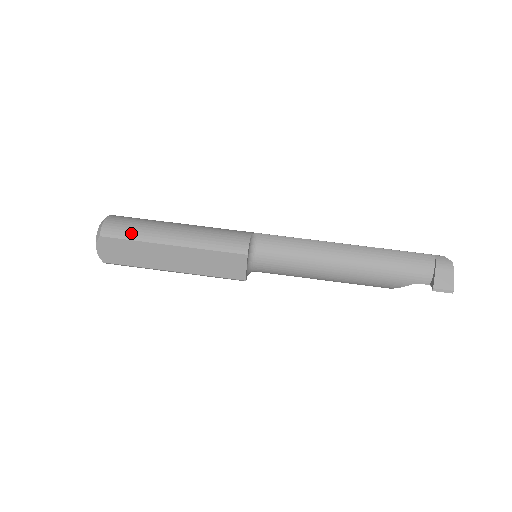
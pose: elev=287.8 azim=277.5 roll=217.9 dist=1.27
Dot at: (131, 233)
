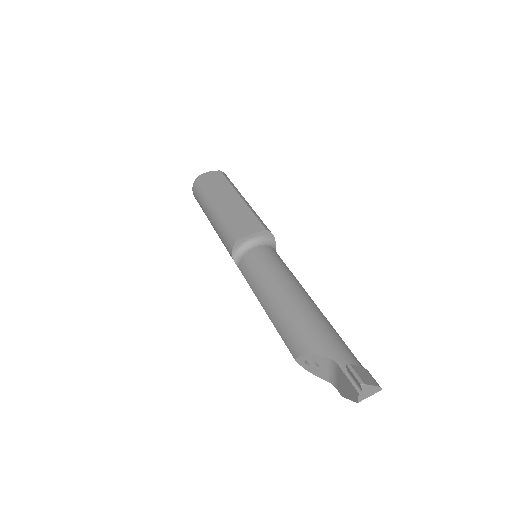
Dot at: (232, 183)
